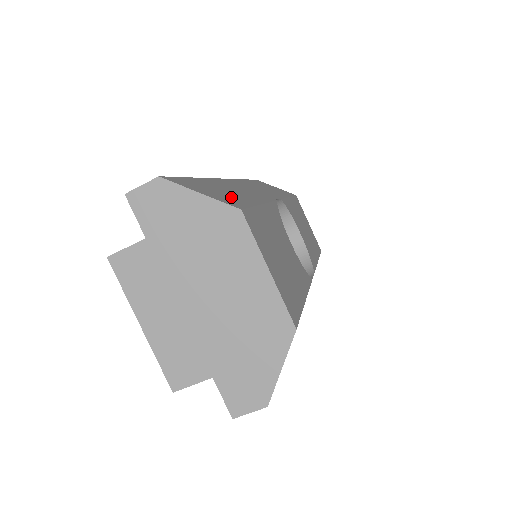
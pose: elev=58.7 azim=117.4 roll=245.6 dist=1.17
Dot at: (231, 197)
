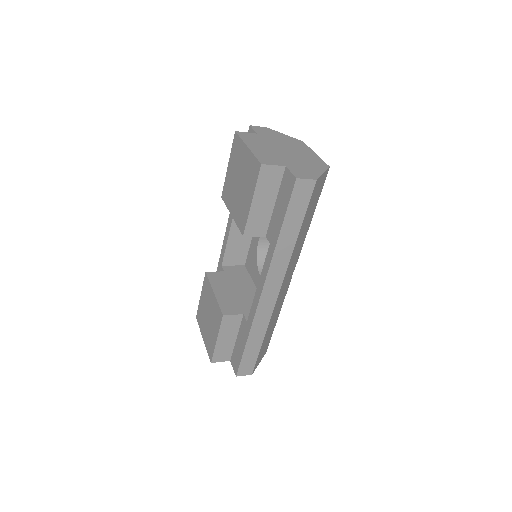
Dot at: occluded
